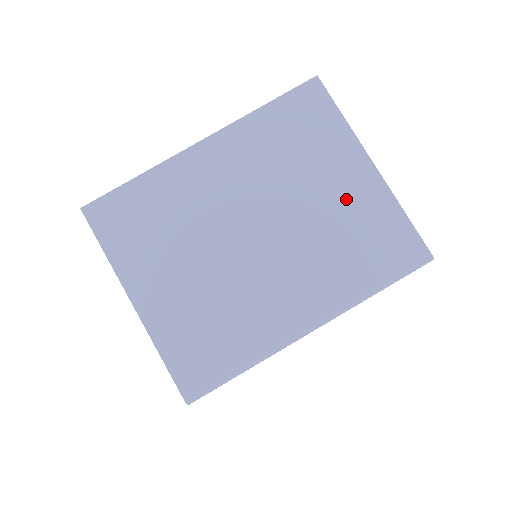
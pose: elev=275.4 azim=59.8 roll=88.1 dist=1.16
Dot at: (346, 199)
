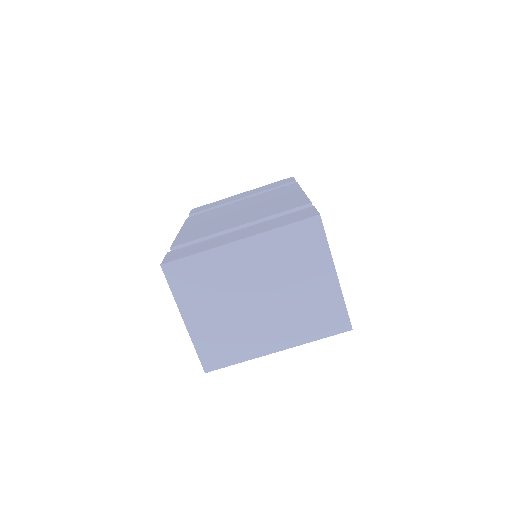
Dot at: (315, 291)
